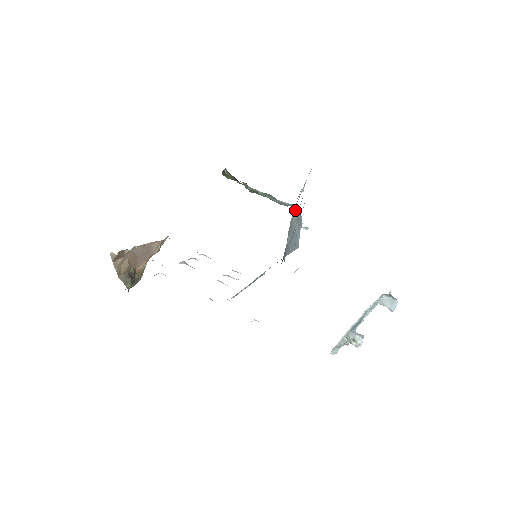
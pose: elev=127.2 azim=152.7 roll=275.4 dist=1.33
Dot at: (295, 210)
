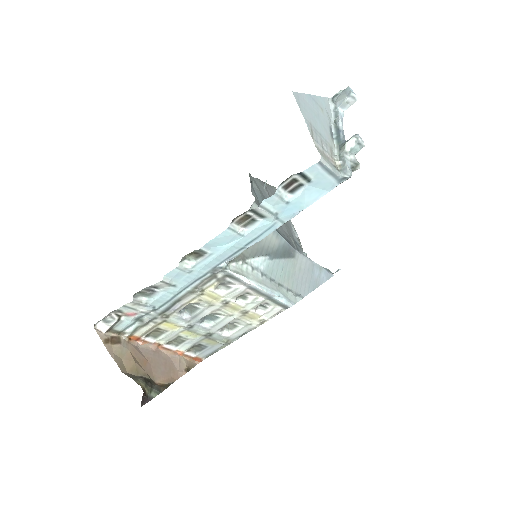
Dot at: occluded
